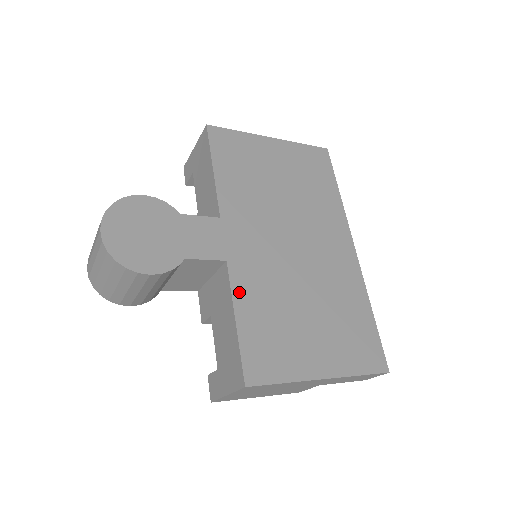
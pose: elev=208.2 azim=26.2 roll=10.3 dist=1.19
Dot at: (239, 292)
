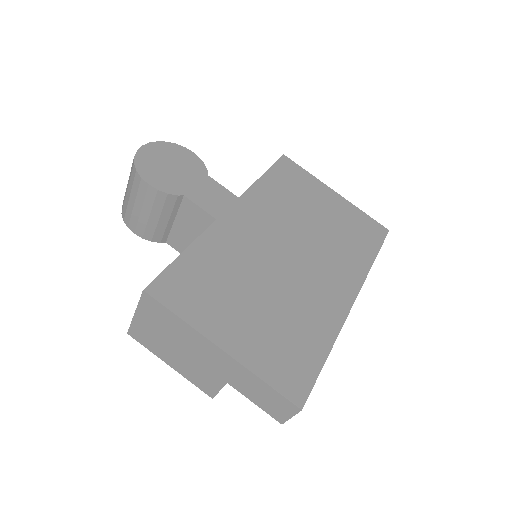
Dot at: (206, 241)
